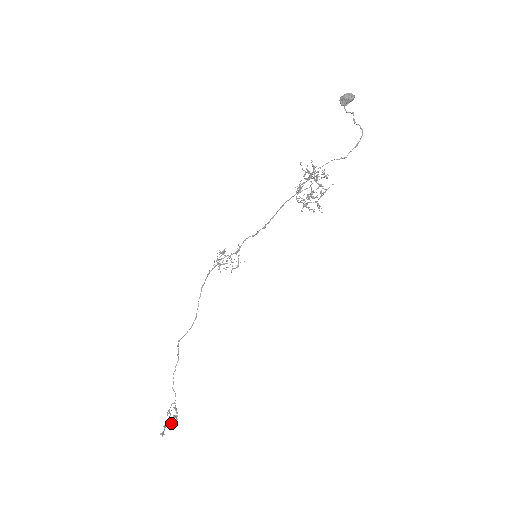
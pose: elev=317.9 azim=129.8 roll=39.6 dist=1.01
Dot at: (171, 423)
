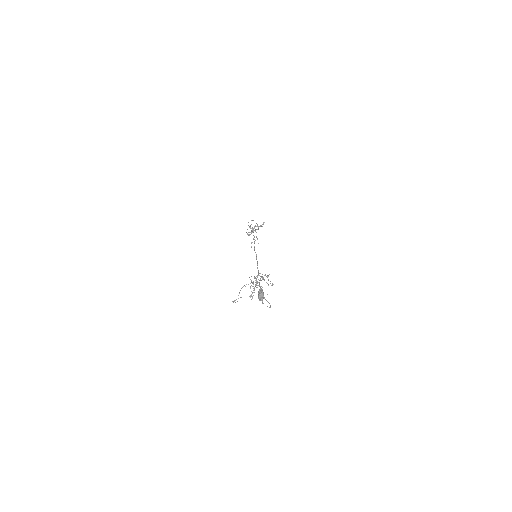
Dot at: occluded
